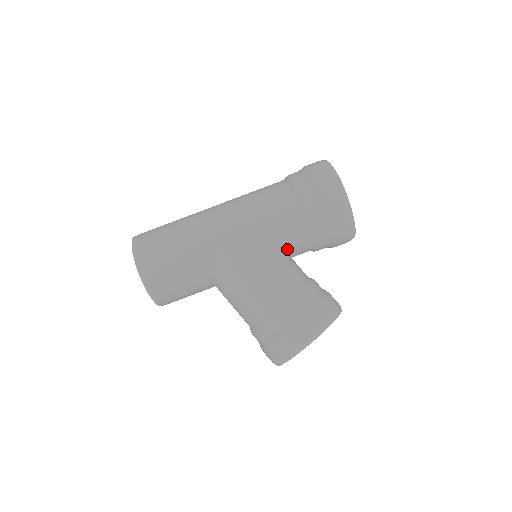
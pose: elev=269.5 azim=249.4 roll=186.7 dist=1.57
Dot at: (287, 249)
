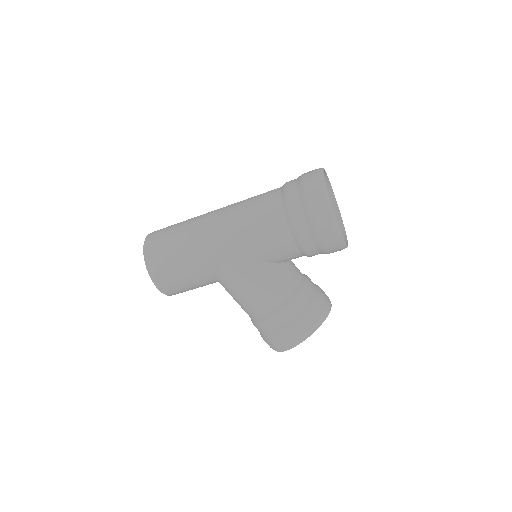
Dot at: (281, 260)
